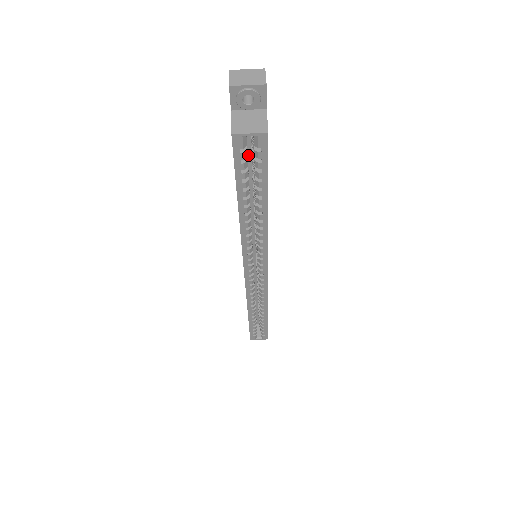
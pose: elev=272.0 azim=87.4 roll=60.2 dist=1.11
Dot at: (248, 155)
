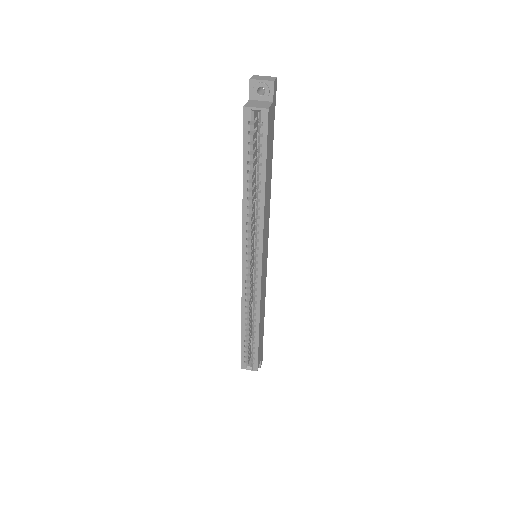
Dot at: (257, 142)
